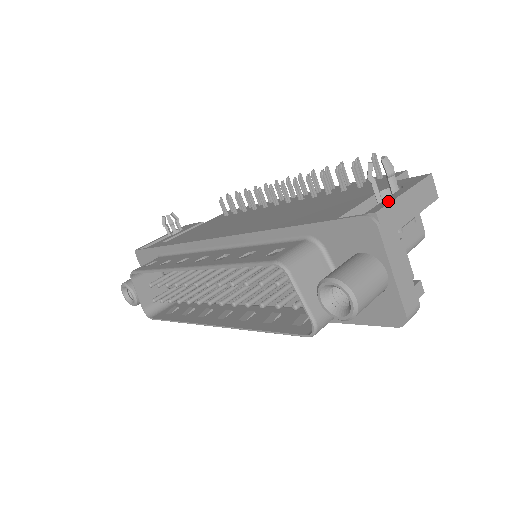
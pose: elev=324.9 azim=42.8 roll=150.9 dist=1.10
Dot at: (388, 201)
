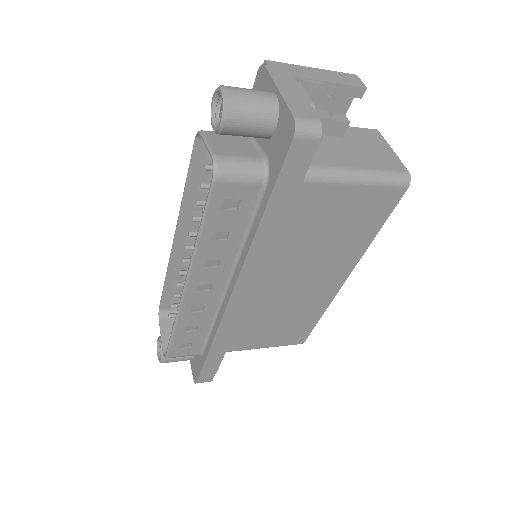
Dot at: occluded
